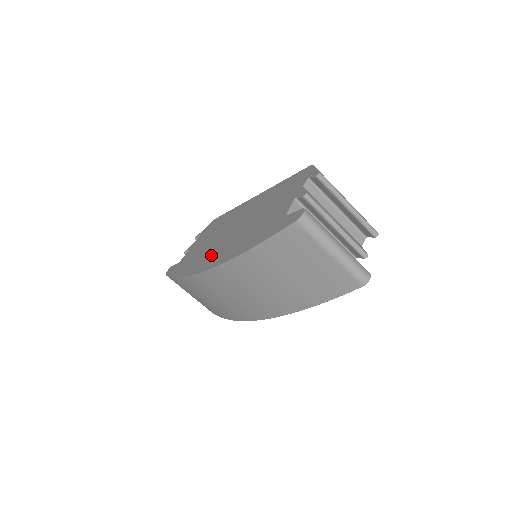
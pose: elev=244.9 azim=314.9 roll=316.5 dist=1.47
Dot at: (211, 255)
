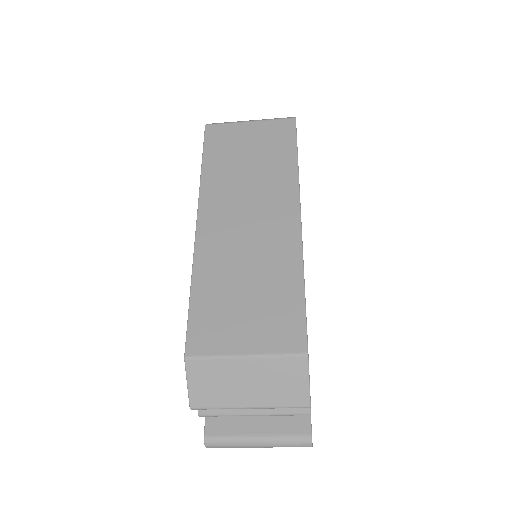
Dot at: occluded
